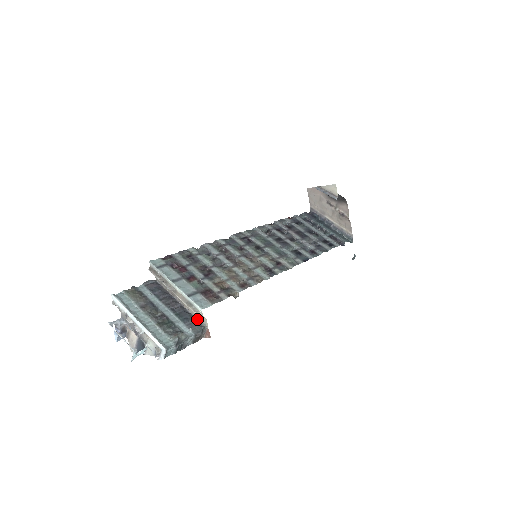
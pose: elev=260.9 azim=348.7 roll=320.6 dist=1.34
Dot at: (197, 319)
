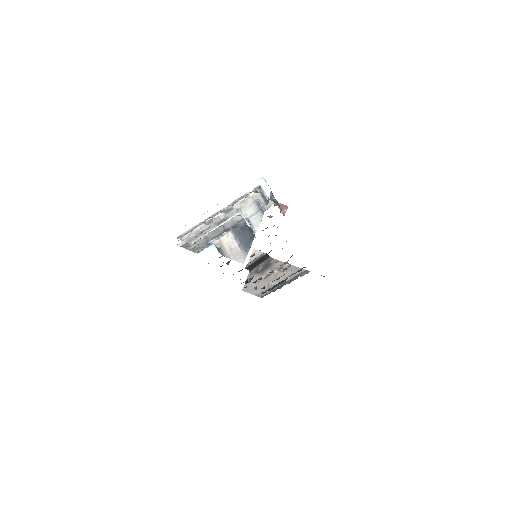
Dot at: occluded
